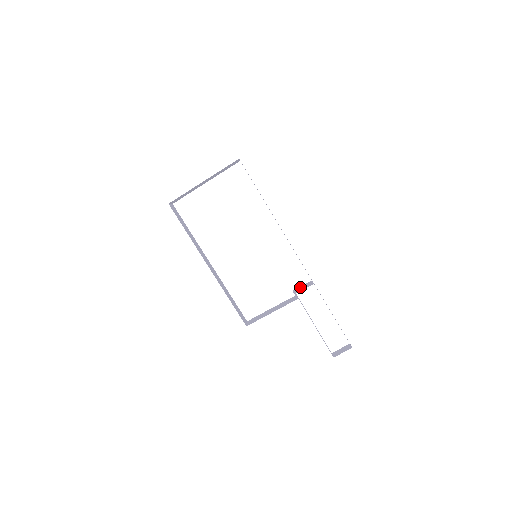
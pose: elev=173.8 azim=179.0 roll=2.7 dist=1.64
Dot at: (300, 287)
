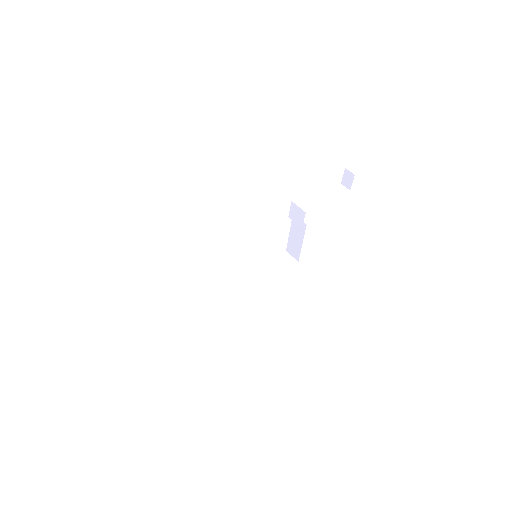
Dot at: (293, 215)
